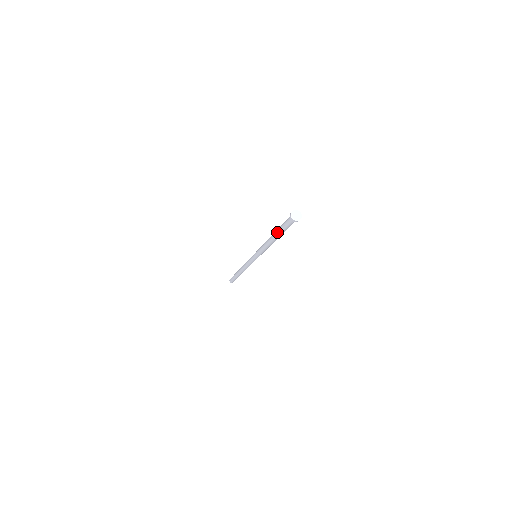
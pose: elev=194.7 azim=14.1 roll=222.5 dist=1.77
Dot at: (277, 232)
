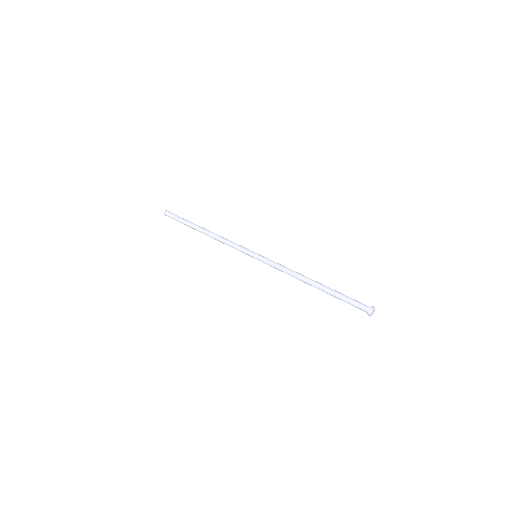
Dot at: occluded
